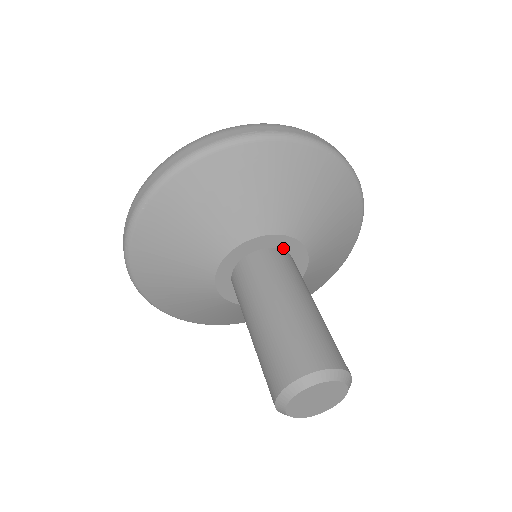
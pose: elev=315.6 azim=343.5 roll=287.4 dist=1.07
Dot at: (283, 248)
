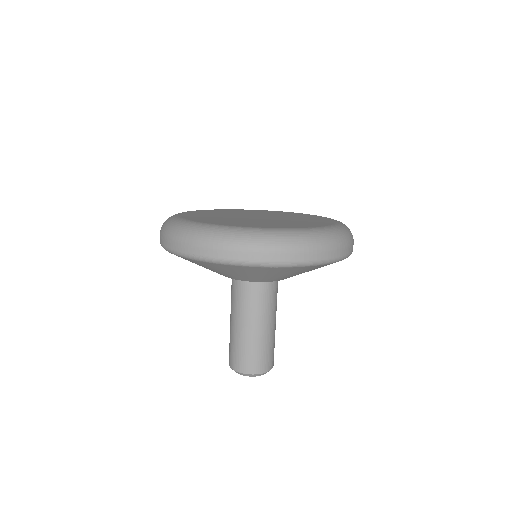
Dot at: occluded
